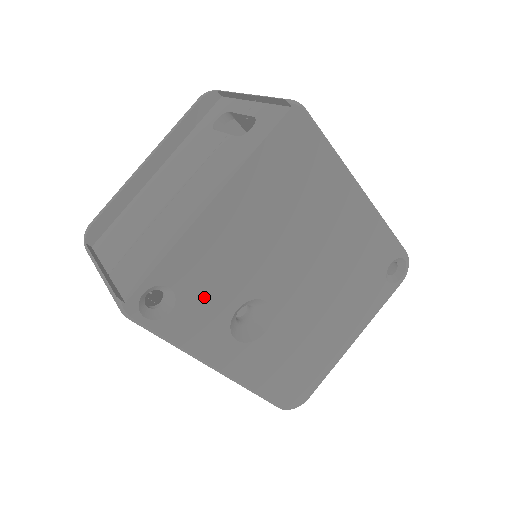
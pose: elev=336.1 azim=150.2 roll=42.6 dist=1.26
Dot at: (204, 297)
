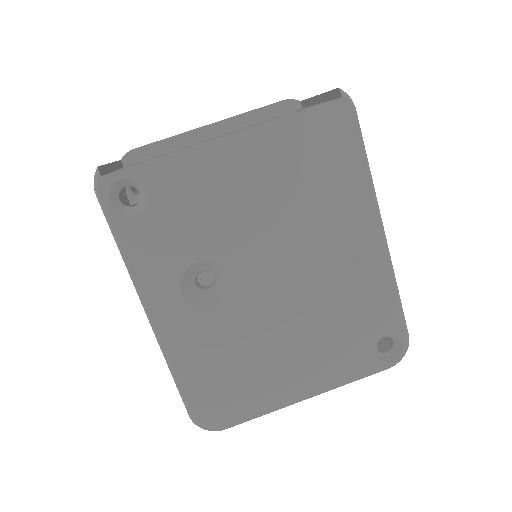
Dot at: (173, 224)
